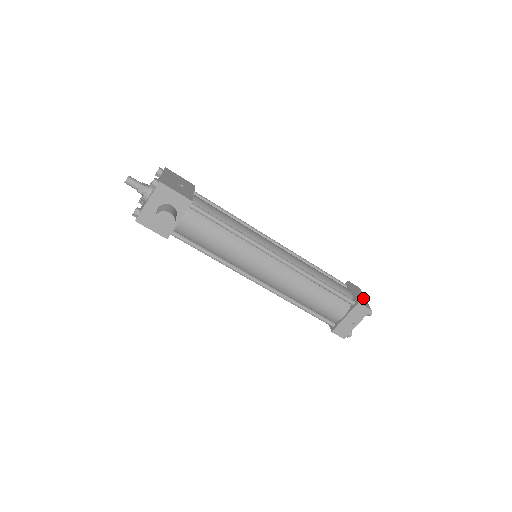
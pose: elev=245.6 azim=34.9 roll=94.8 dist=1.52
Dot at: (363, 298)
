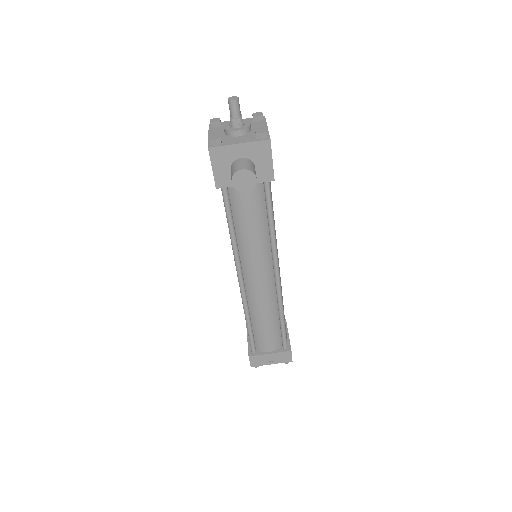
Dot at: occluded
